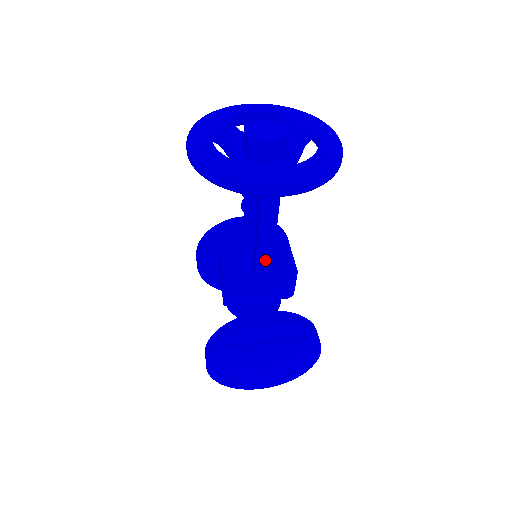
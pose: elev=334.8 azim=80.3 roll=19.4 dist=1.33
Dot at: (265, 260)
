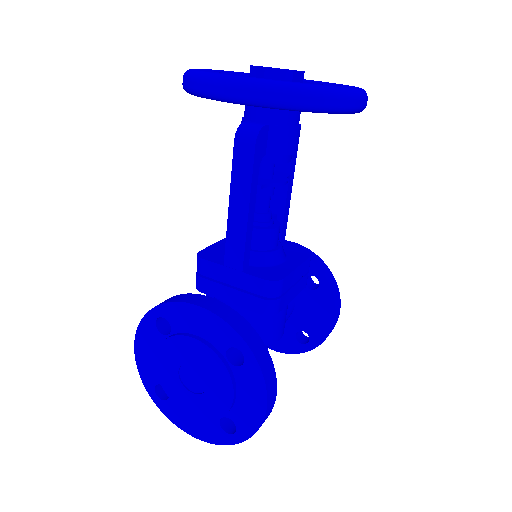
Dot at: (237, 233)
